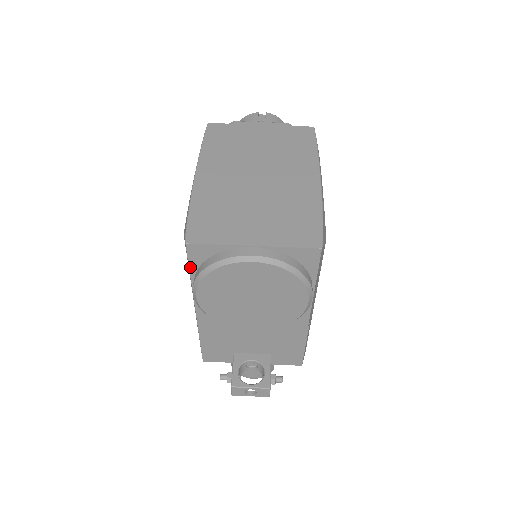
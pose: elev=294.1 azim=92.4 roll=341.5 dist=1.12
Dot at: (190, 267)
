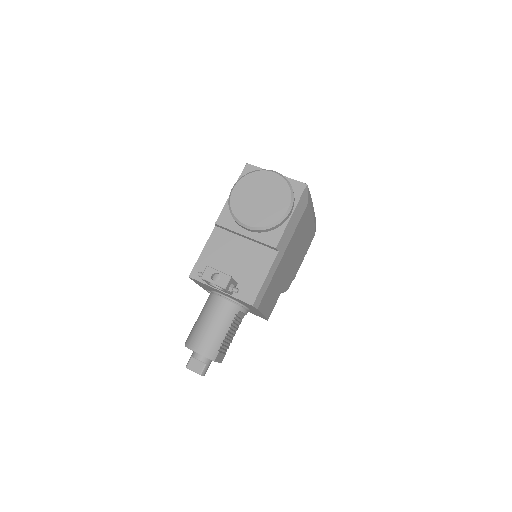
Dot at: (239, 178)
